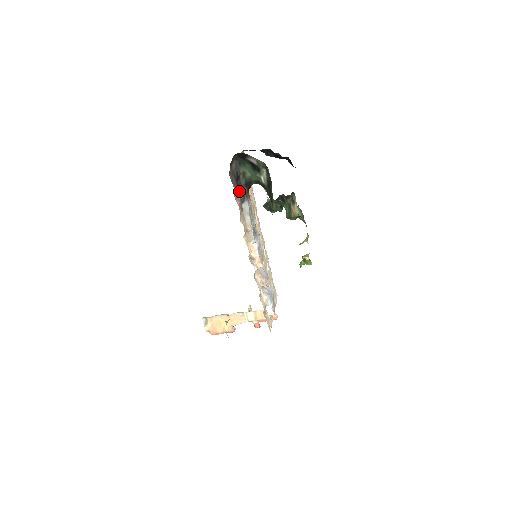
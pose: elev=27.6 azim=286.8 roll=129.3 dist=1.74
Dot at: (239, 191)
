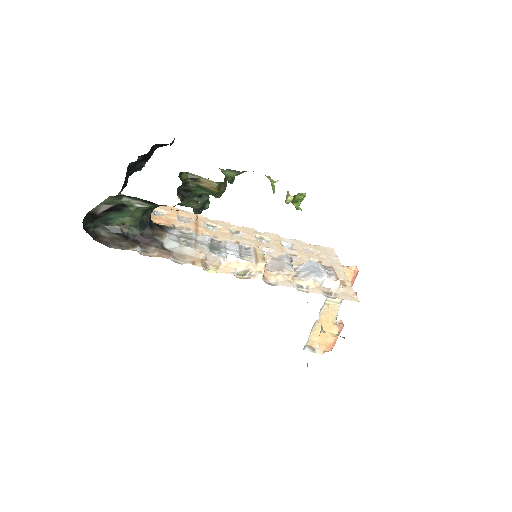
Dot at: (144, 243)
